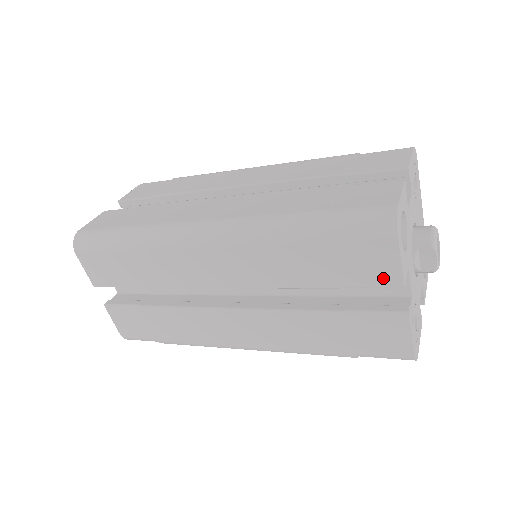
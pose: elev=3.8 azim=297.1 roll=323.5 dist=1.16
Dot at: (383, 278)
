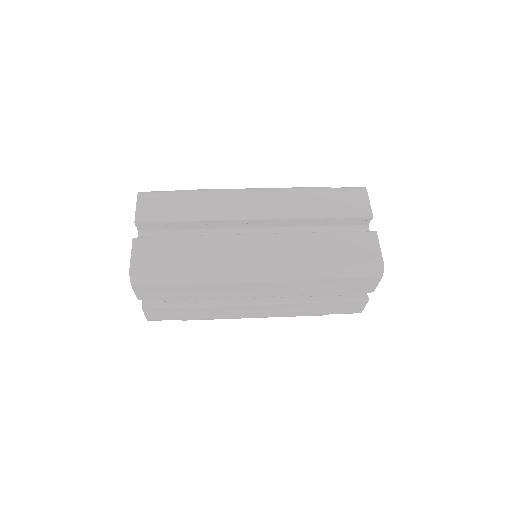
Dot at: (364, 290)
